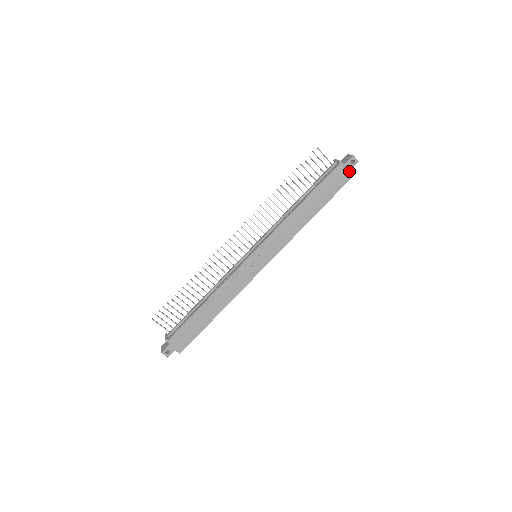
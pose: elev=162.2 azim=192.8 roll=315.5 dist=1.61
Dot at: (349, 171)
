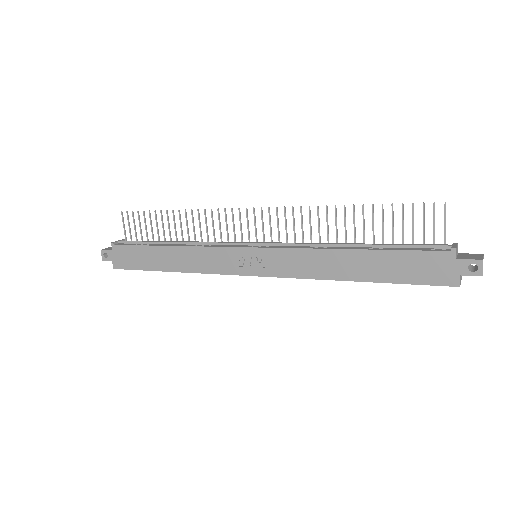
Dot at: (456, 274)
